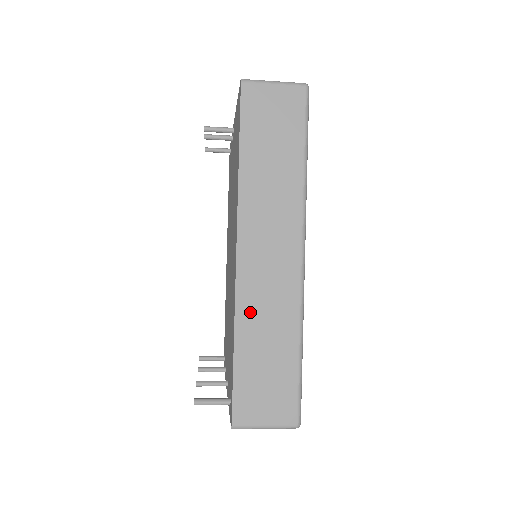
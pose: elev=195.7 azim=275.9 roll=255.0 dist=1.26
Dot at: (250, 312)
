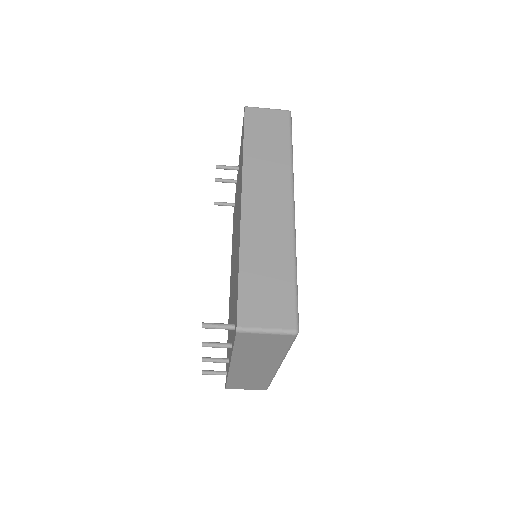
Dot at: (252, 240)
